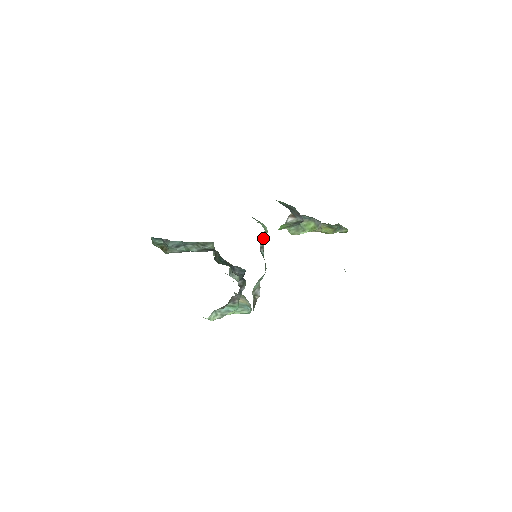
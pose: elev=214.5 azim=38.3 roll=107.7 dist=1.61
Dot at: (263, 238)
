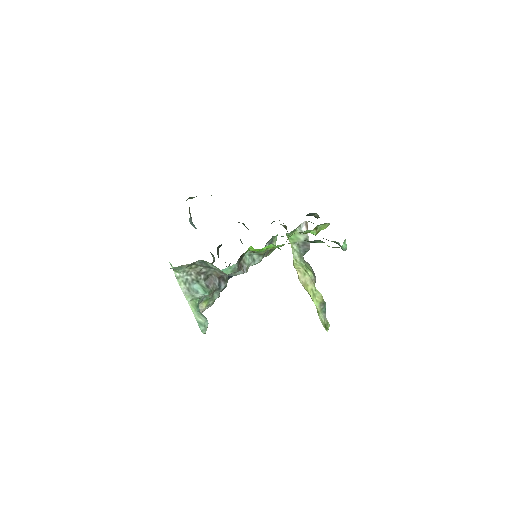
Dot at: (272, 242)
